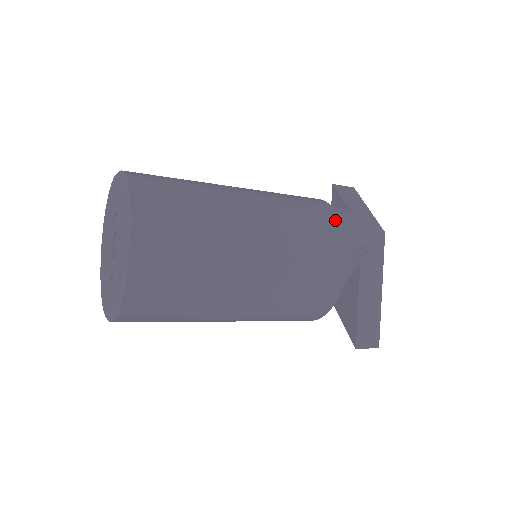
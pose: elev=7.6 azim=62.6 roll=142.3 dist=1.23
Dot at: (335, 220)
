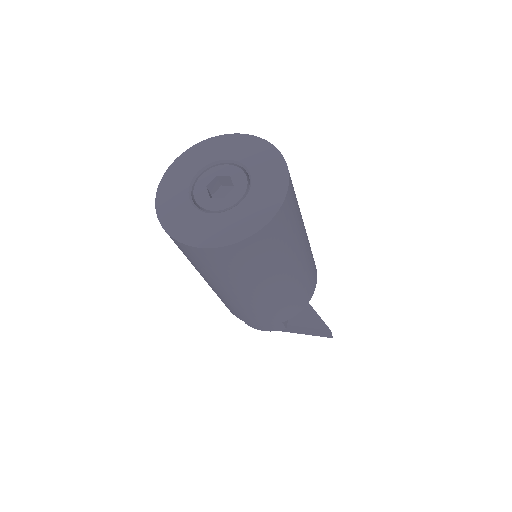
Dot at: occluded
